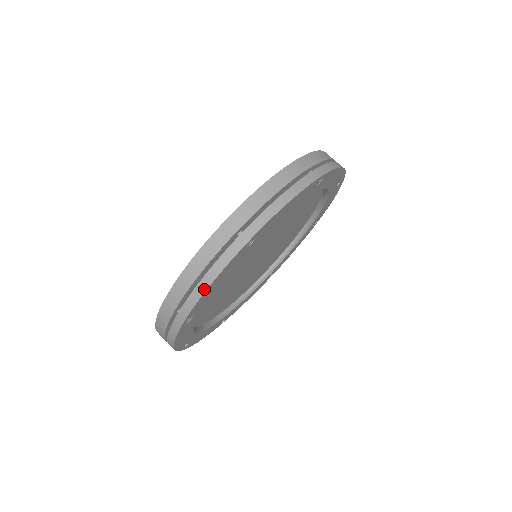
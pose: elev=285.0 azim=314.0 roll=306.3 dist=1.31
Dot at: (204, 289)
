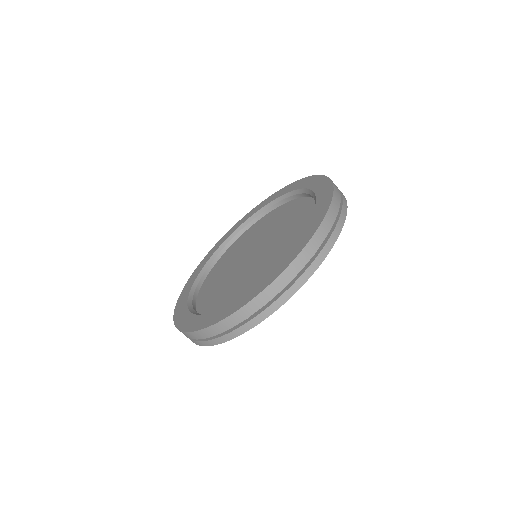
Dot at: occluded
